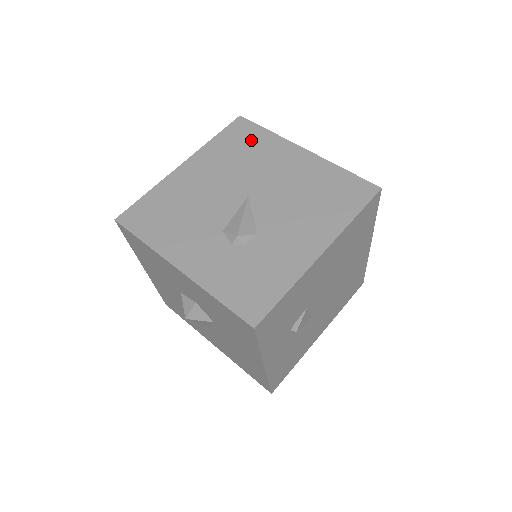
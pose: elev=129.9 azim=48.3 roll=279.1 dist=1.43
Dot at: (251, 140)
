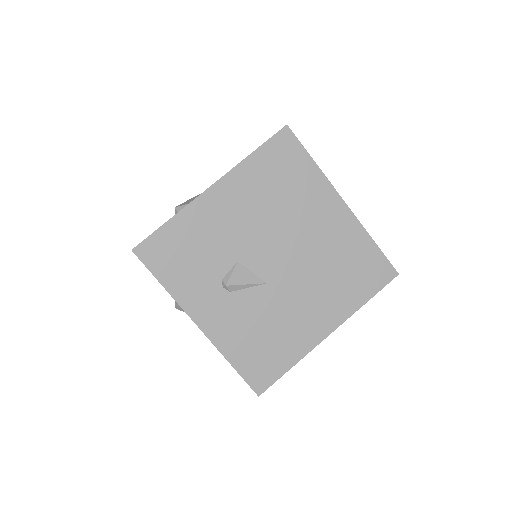
Dot at: occluded
